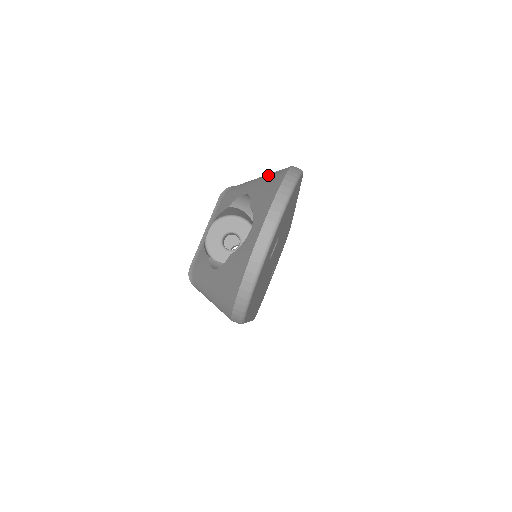
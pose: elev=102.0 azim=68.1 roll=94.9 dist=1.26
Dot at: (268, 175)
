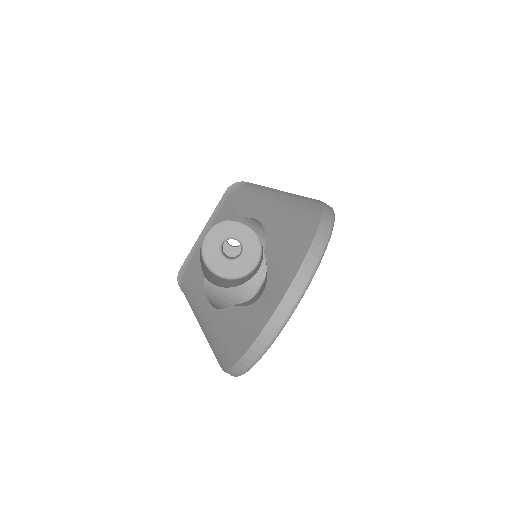
Dot at: (291, 206)
